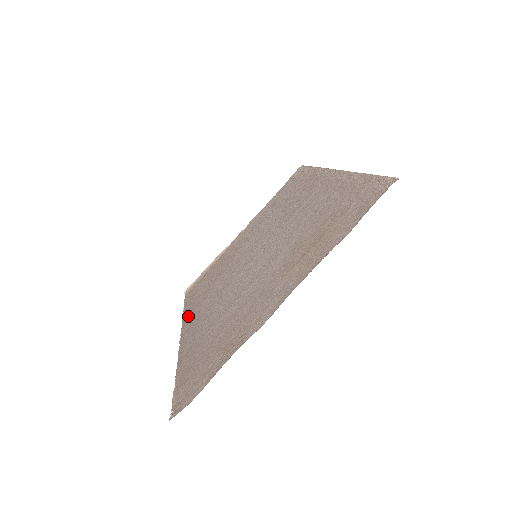
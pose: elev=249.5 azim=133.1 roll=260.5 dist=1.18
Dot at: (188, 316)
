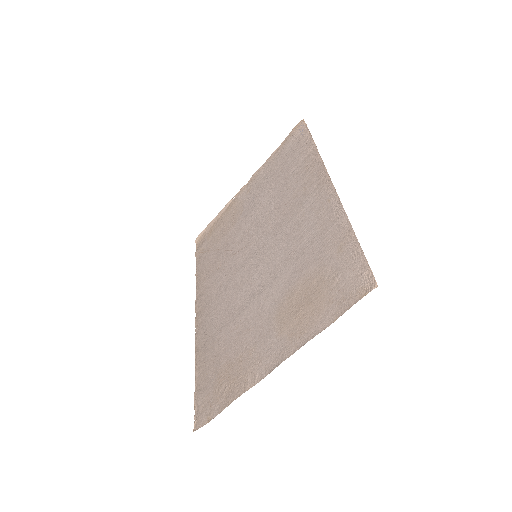
Dot at: (200, 287)
